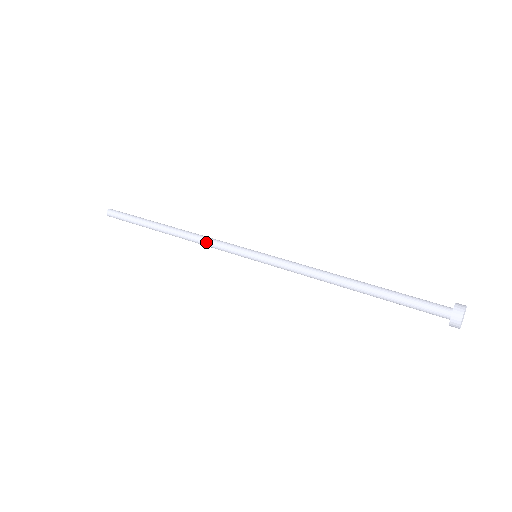
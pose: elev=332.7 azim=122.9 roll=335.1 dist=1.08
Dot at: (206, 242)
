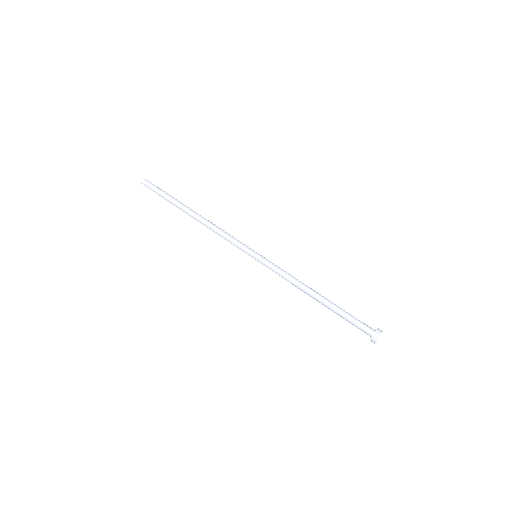
Dot at: occluded
